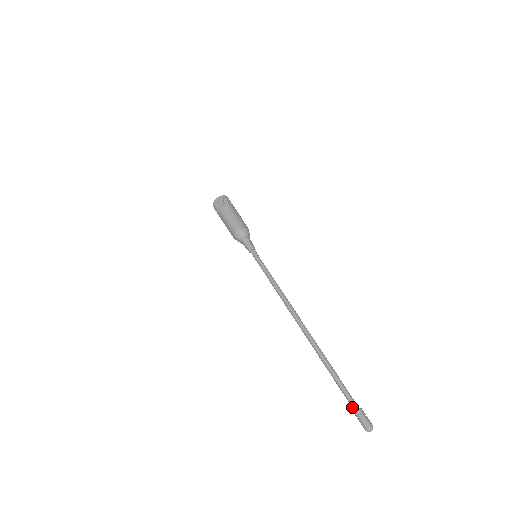
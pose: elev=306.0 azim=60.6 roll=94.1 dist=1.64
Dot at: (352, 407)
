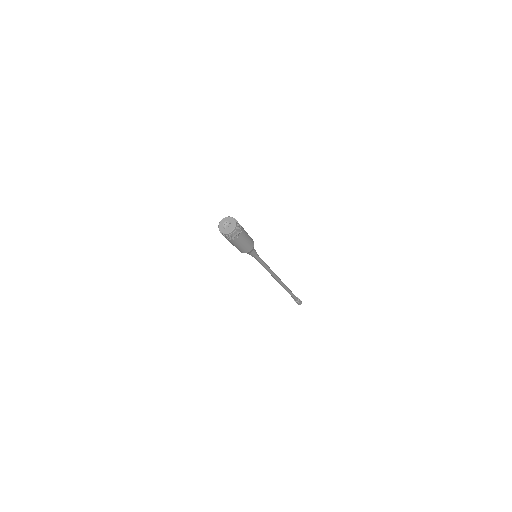
Dot at: (295, 300)
